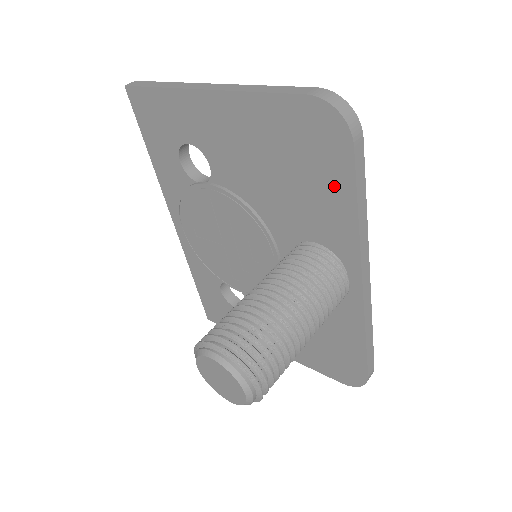
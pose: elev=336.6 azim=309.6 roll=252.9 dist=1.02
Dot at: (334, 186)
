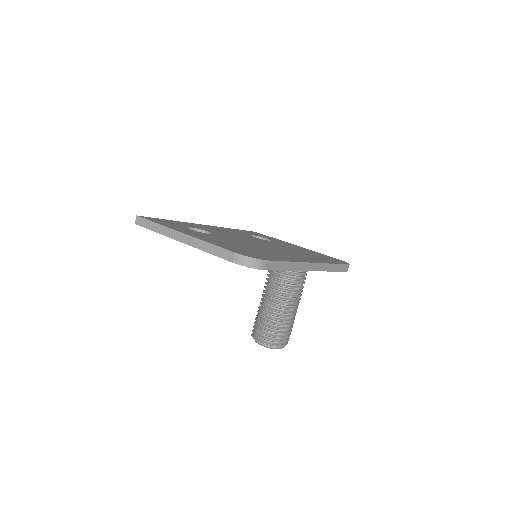
Dot at: occluded
